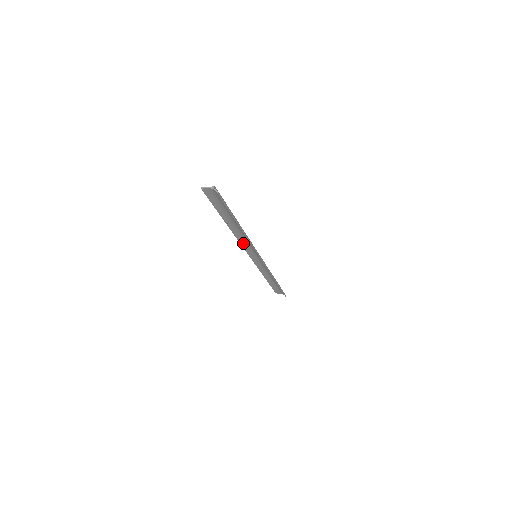
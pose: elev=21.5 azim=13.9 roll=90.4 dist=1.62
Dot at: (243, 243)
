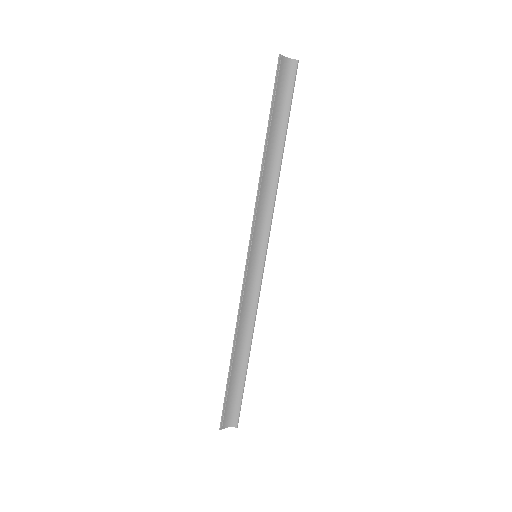
Dot at: (258, 212)
